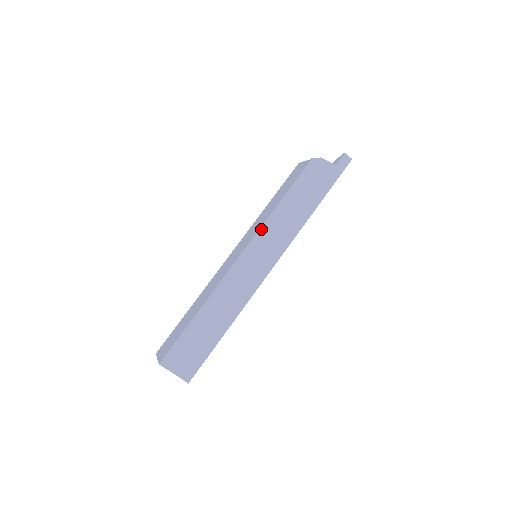
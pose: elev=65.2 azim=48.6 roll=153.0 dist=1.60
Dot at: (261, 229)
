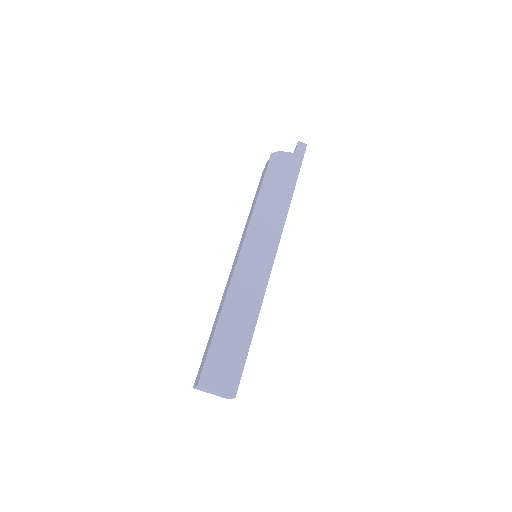
Dot at: (250, 226)
